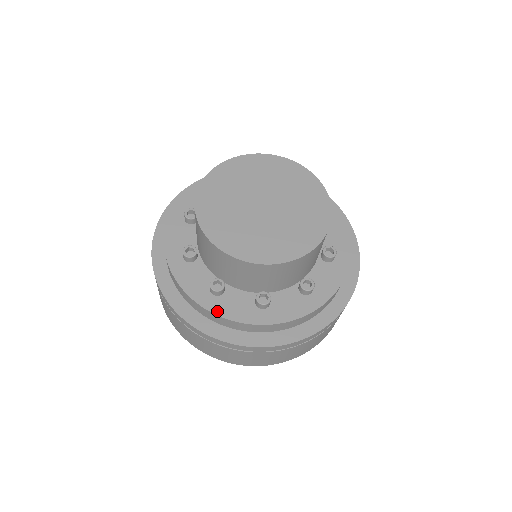
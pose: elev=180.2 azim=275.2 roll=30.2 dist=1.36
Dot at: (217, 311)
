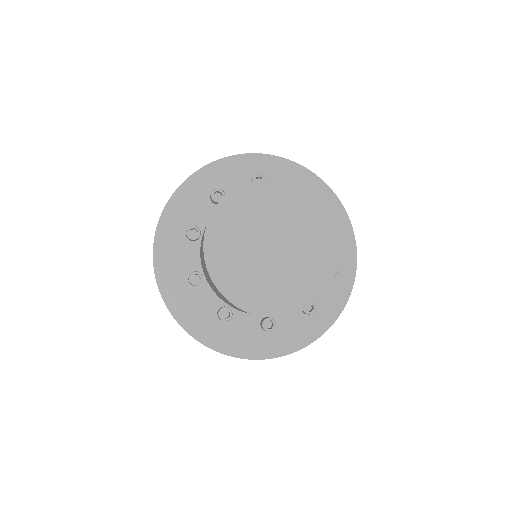
Dot at: (226, 337)
